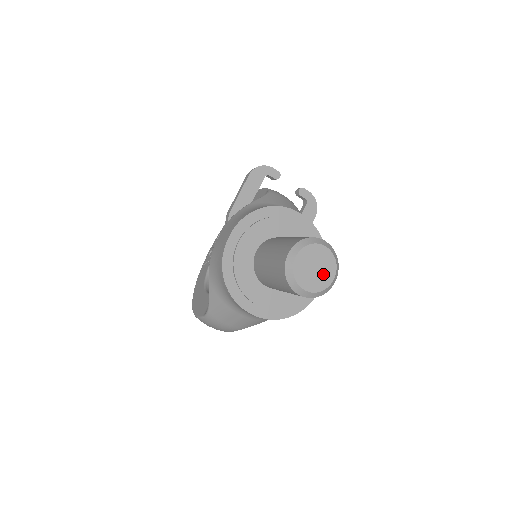
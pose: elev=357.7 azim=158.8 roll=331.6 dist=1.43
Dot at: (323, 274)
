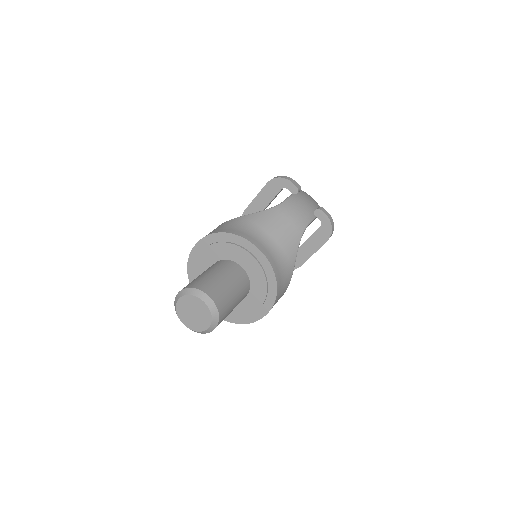
Dot at: (200, 320)
